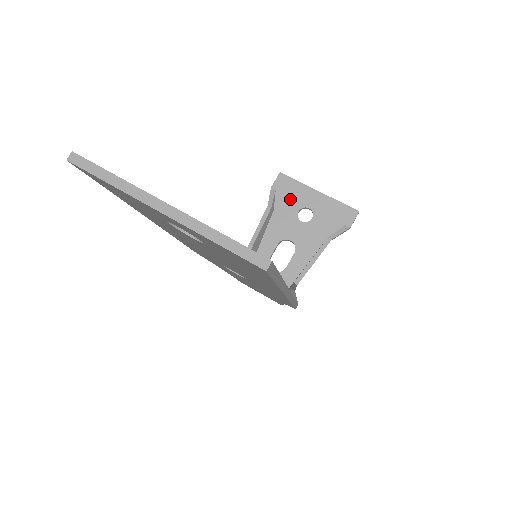
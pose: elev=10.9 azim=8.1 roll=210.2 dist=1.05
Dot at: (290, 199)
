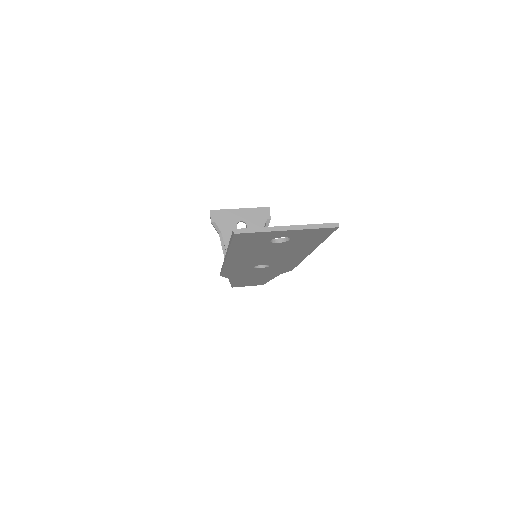
Dot at: (227, 222)
